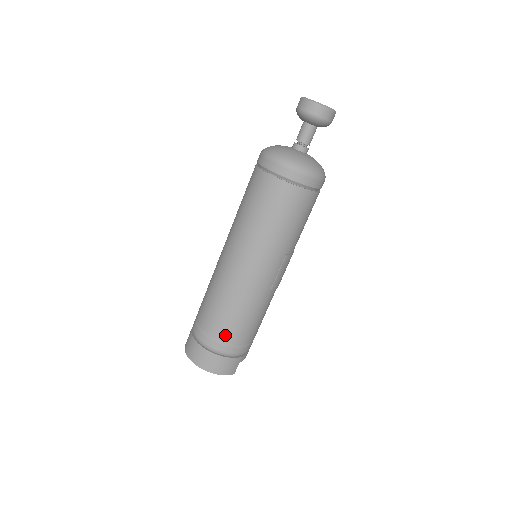
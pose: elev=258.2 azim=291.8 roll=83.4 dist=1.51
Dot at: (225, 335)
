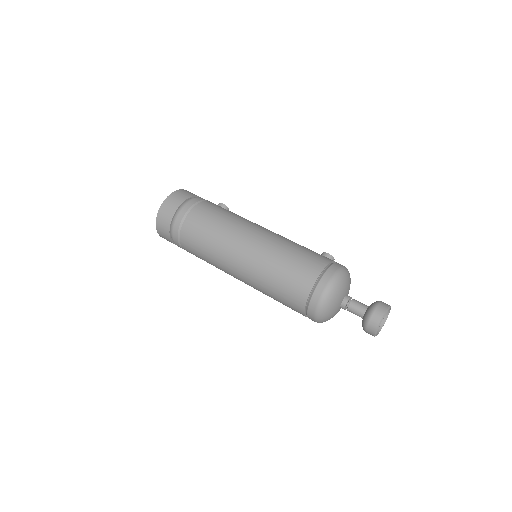
Dot at: (187, 250)
